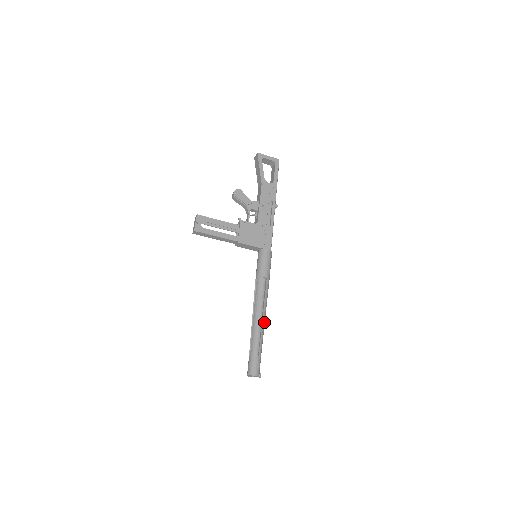
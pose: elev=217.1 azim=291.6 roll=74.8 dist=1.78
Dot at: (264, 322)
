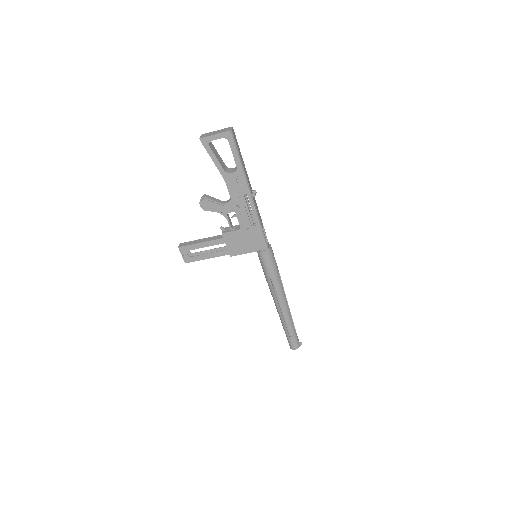
Dot at: (287, 311)
